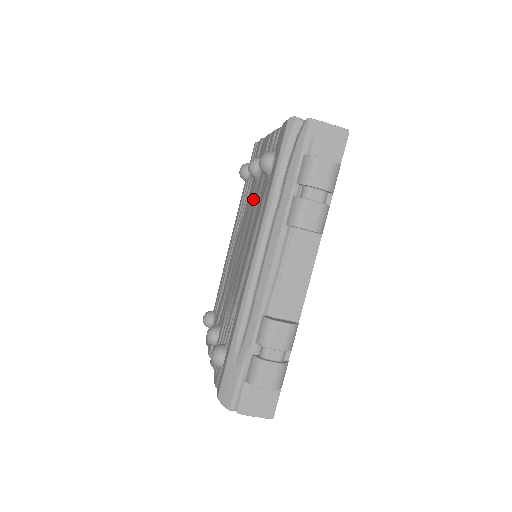
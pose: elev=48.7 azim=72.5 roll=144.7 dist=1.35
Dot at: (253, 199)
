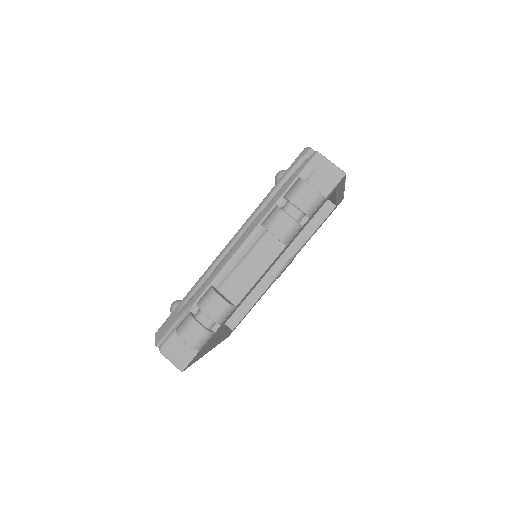
Dot at: occluded
